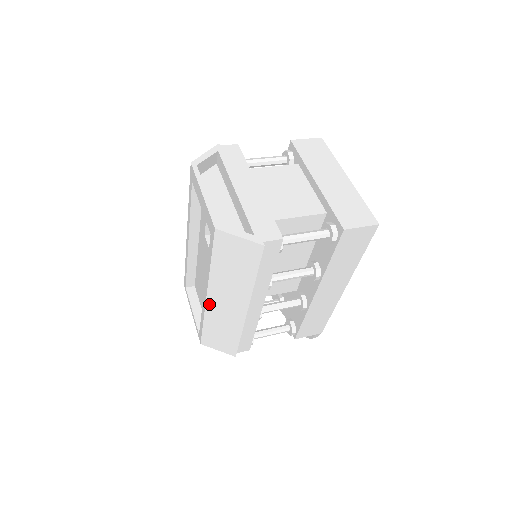
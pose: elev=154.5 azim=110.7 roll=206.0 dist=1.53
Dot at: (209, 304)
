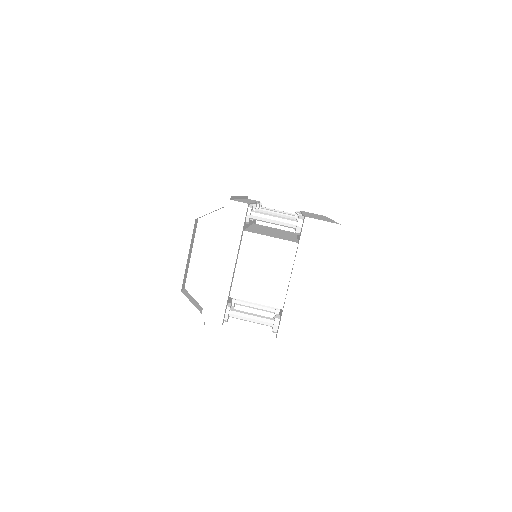
Dot at: occluded
